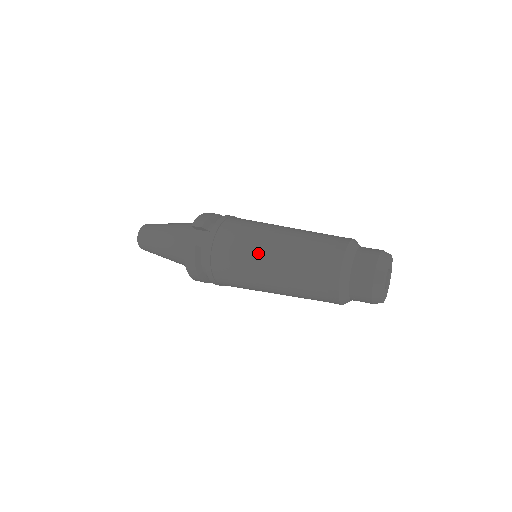
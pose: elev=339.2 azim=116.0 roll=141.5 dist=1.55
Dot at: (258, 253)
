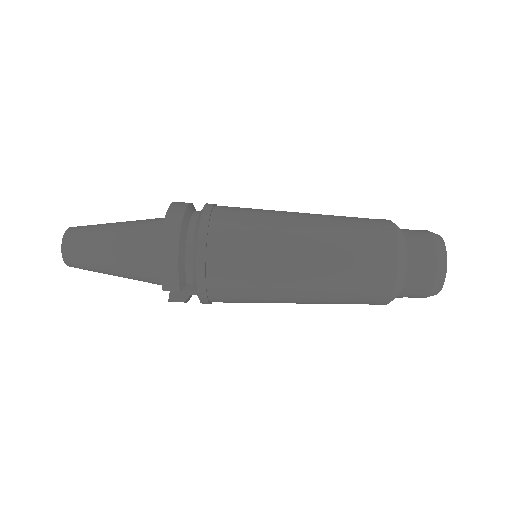
Dot at: occluded
